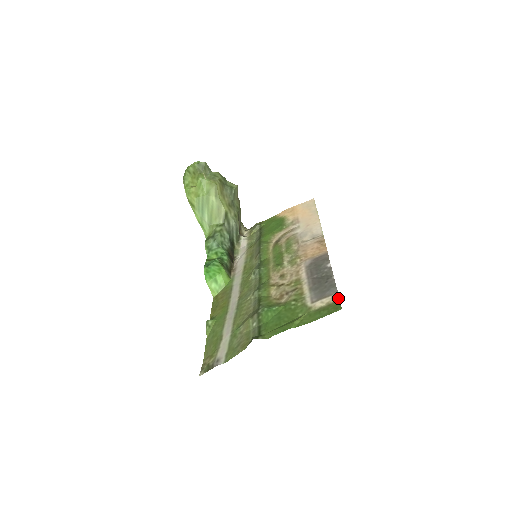
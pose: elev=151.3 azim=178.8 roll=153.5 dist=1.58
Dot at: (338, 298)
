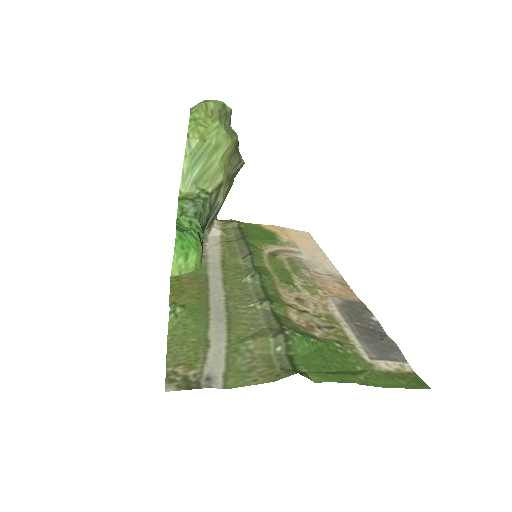
Dot at: (412, 370)
